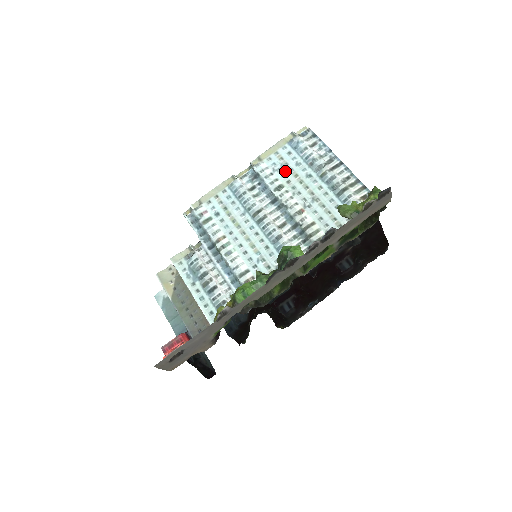
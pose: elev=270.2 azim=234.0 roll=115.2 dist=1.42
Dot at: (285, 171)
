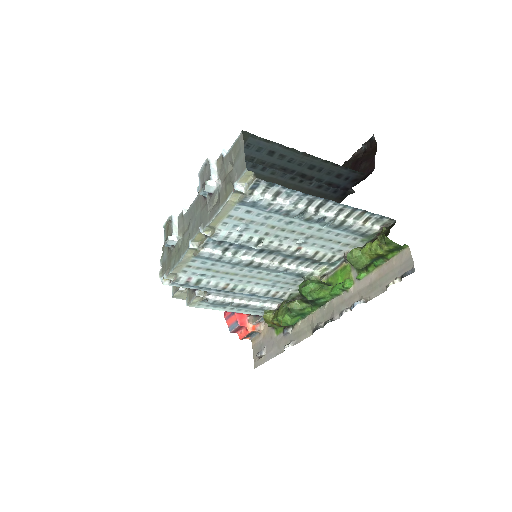
Dot at: (255, 228)
